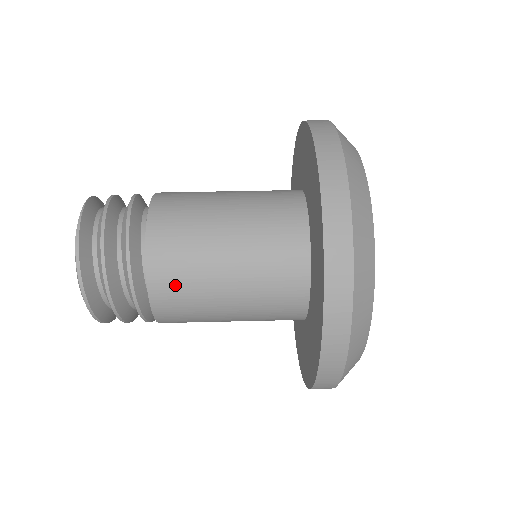
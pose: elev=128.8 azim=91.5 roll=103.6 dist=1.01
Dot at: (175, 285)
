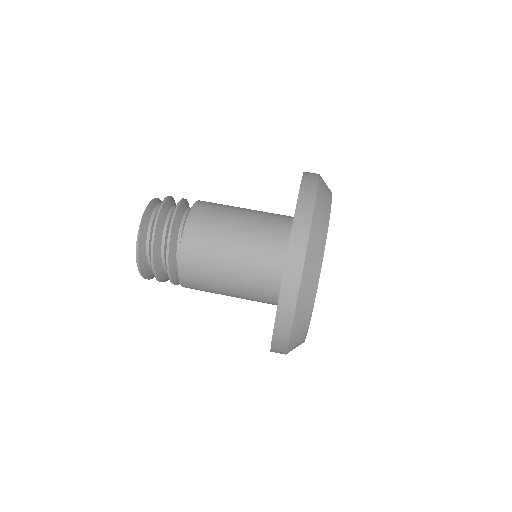
Dot at: (197, 286)
